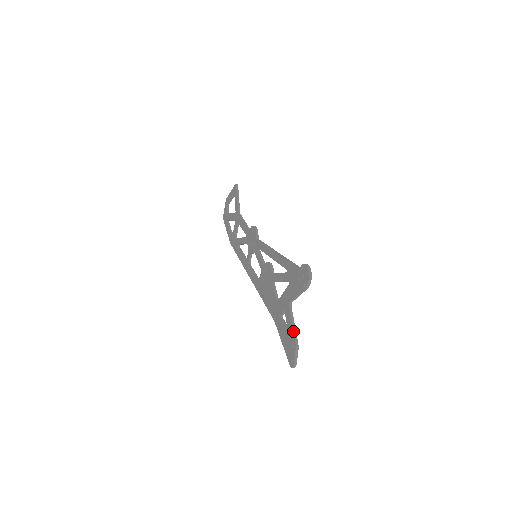
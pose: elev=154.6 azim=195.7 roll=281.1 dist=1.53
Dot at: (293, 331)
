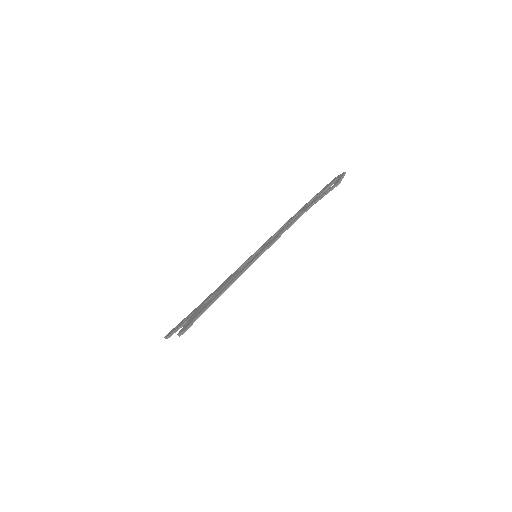
Dot at: (175, 330)
